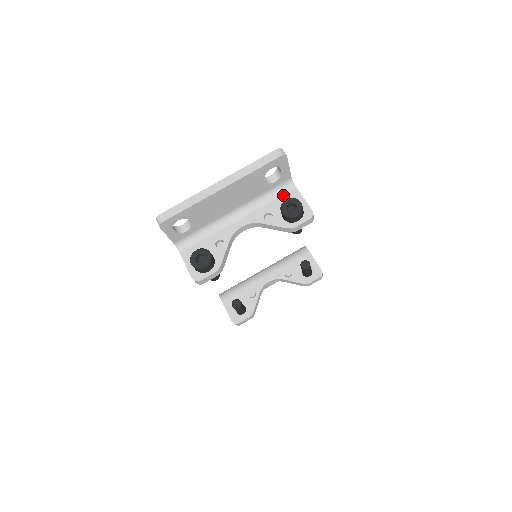
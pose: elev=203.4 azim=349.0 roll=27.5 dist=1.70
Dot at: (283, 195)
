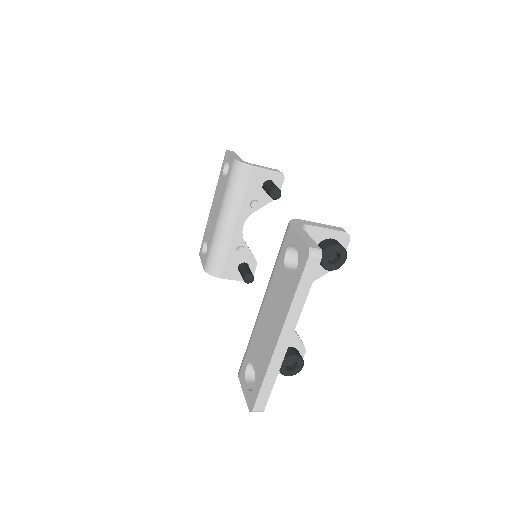
Dot at: occluded
